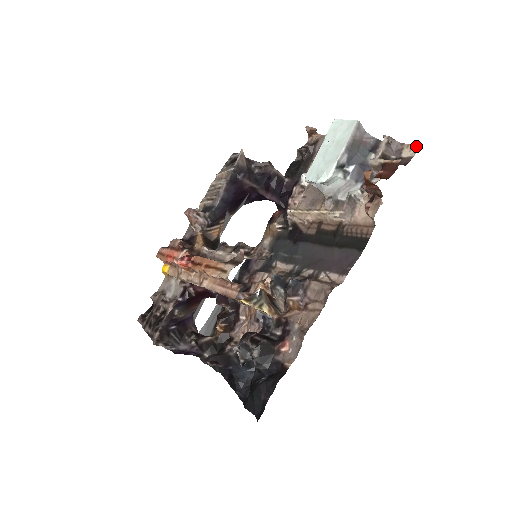
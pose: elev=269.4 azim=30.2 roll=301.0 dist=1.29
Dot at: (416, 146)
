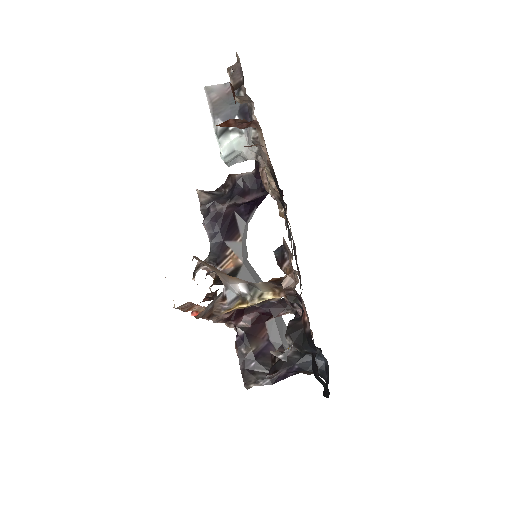
Dot at: occluded
